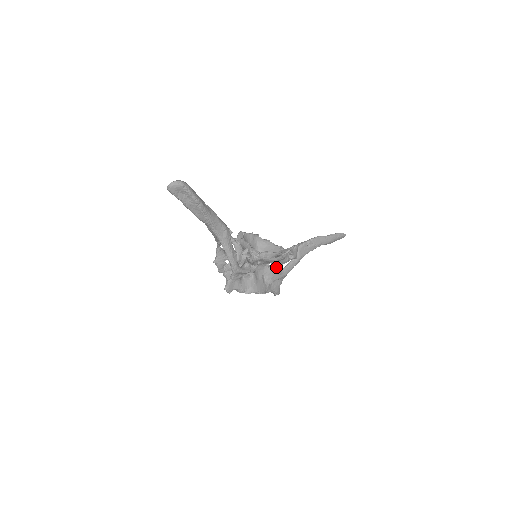
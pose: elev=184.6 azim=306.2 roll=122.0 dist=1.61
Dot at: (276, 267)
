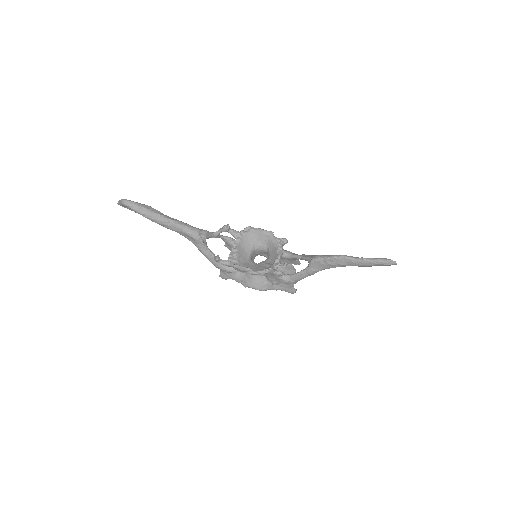
Dot at: (273, 274)
